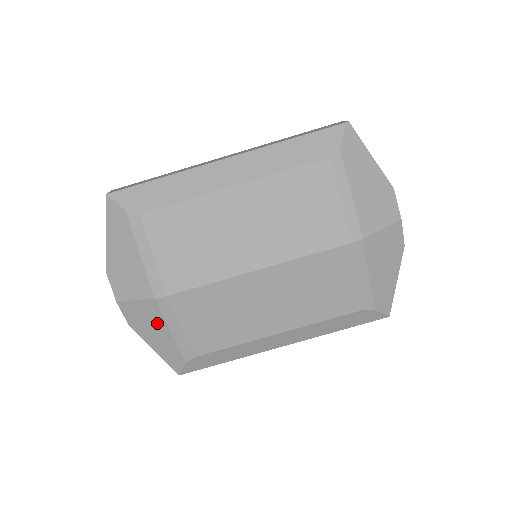
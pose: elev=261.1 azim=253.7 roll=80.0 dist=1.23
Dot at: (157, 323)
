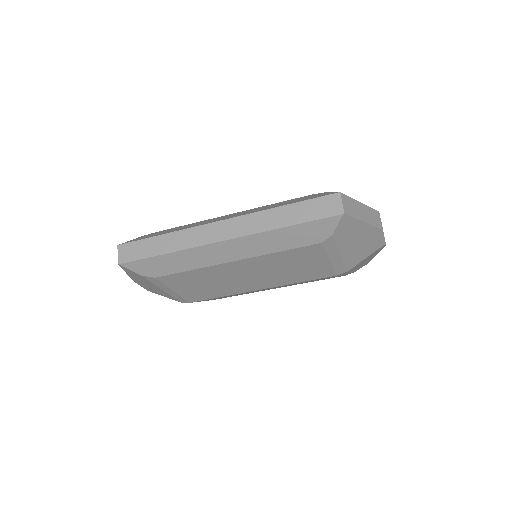
Dot at: occluded
